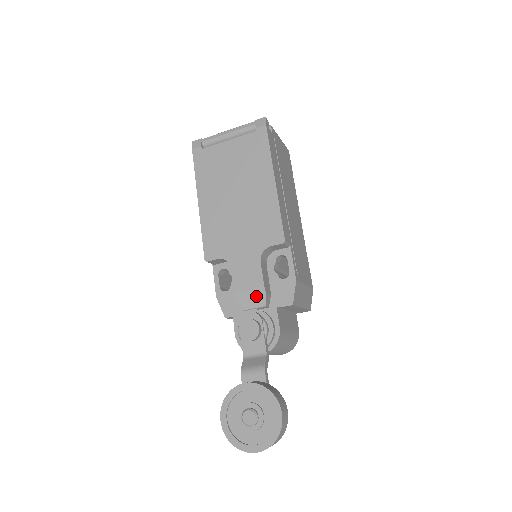
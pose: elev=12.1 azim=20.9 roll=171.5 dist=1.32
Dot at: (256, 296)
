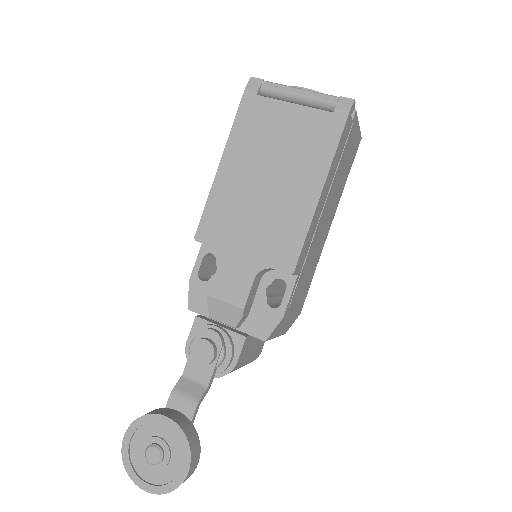
Dot at: (230, 313)
